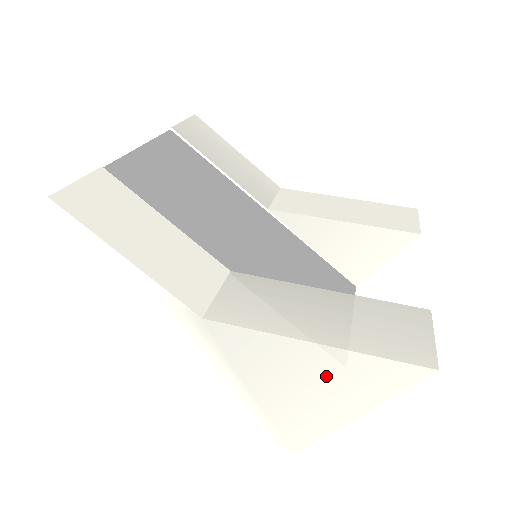
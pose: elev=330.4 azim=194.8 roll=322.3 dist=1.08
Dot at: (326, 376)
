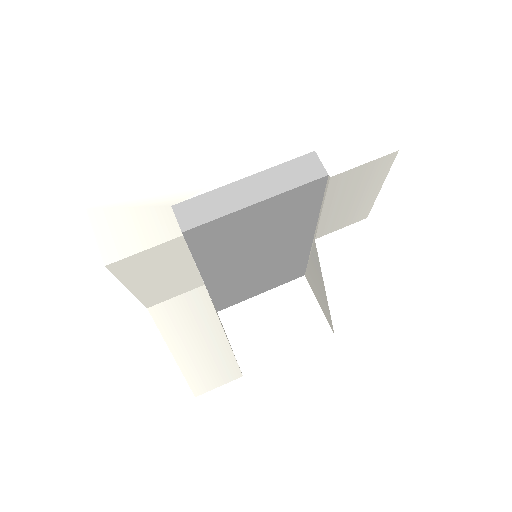
Dot at: occluded
